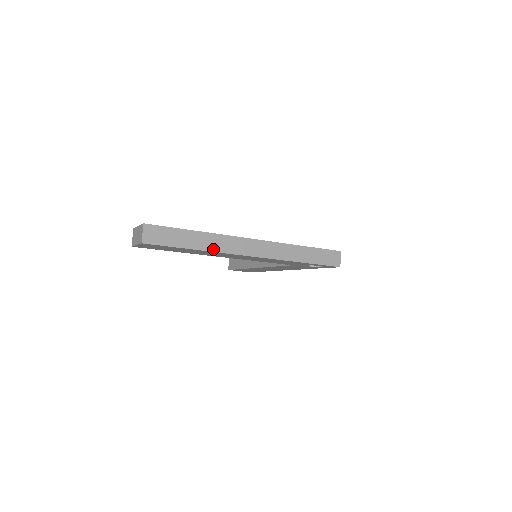
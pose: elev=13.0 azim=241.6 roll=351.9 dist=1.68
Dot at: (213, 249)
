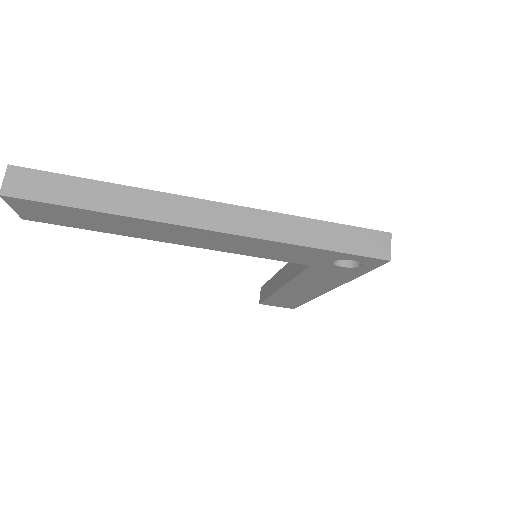
Dot at: (132, 213)
